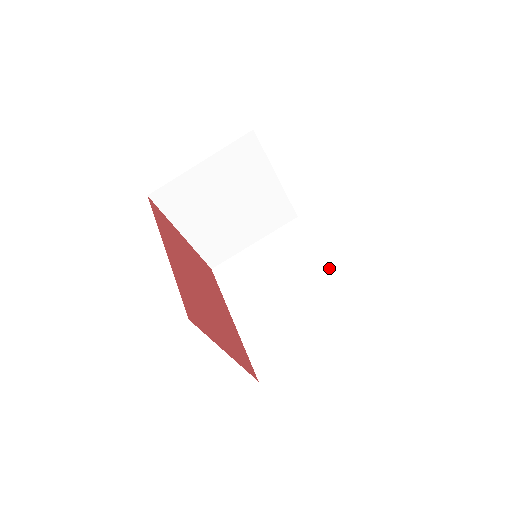
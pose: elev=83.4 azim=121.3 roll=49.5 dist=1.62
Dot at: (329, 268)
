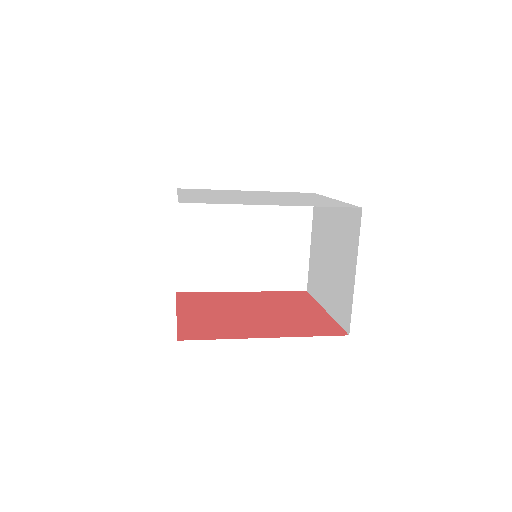
Dot at: occluded
